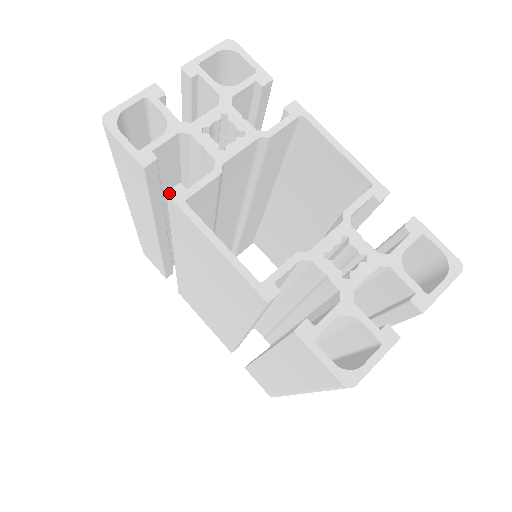
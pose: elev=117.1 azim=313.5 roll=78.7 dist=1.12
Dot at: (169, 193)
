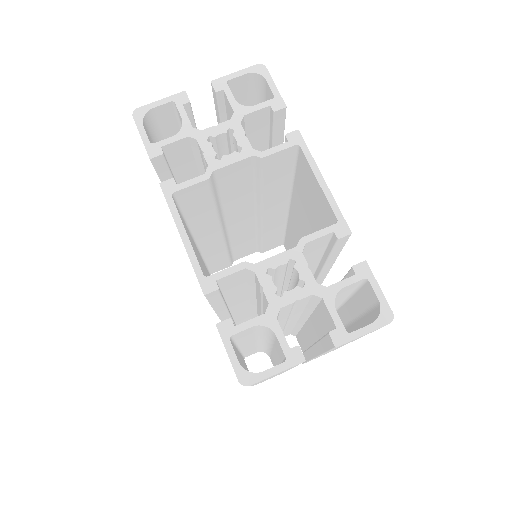
Dot at: (161, 184)
